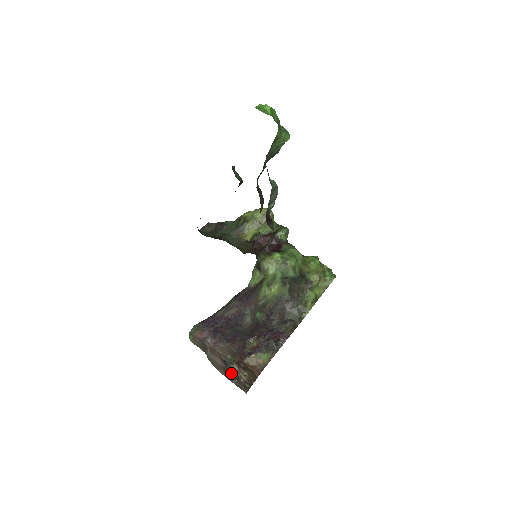
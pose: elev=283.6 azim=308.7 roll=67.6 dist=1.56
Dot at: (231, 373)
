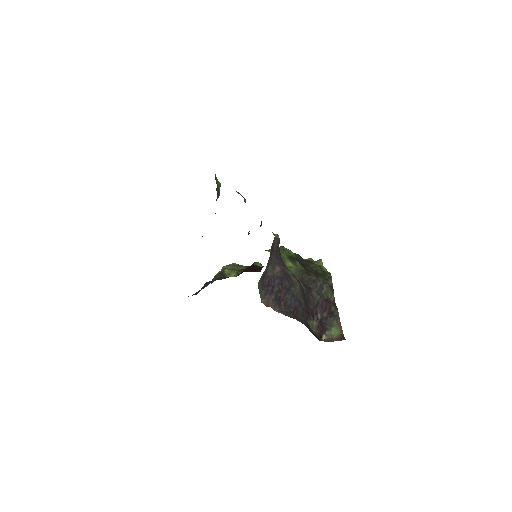
Dot at: occluded
